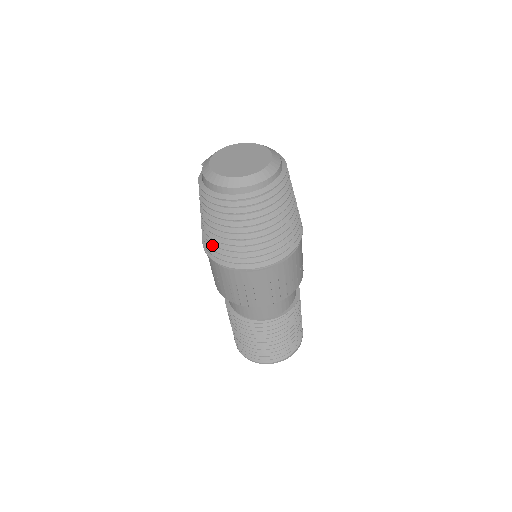
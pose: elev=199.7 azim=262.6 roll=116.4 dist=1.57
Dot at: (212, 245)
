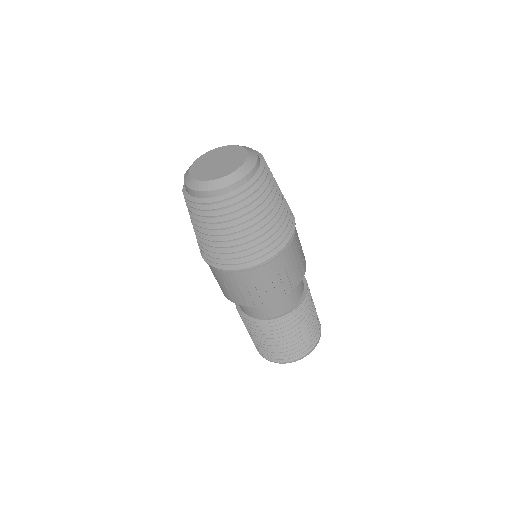
Dot at: (207, 251)
